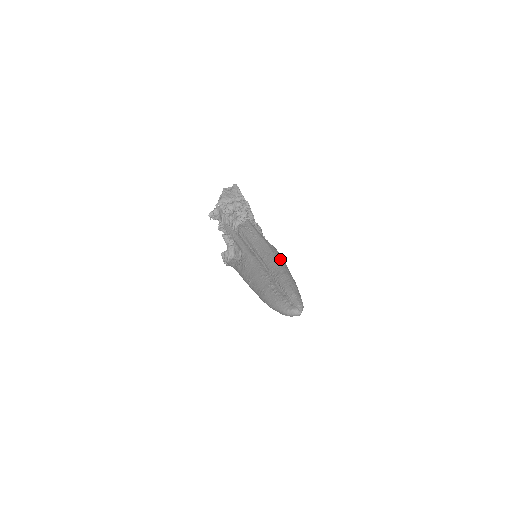
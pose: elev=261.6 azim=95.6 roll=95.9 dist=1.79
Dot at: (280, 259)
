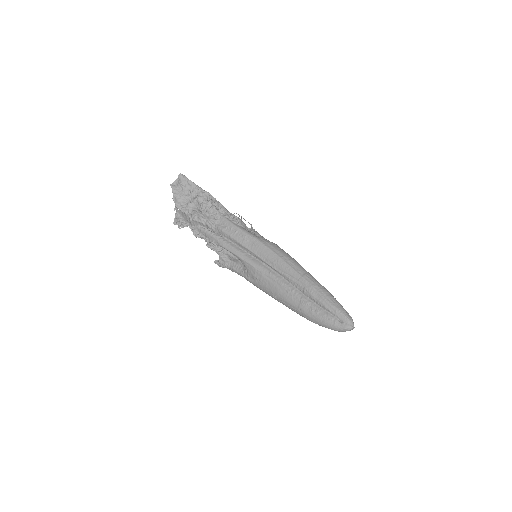
Dot at: (292, 263)
